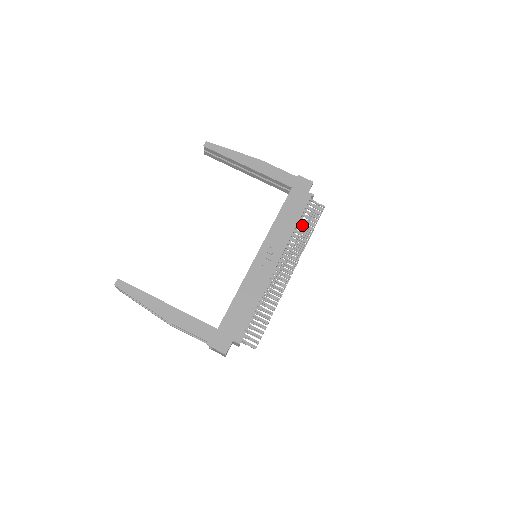
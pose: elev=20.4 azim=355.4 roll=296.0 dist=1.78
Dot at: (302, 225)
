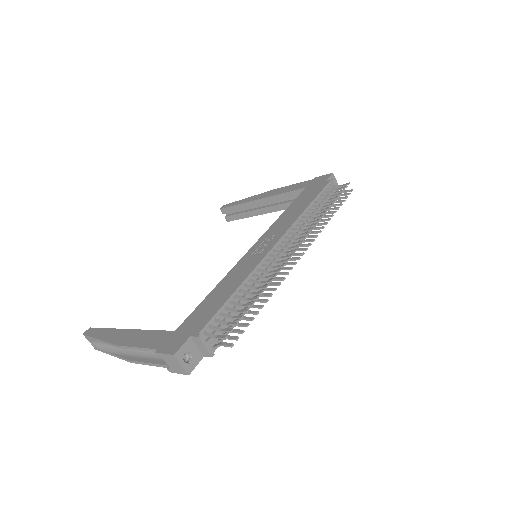
Dot at: (317, 206)
